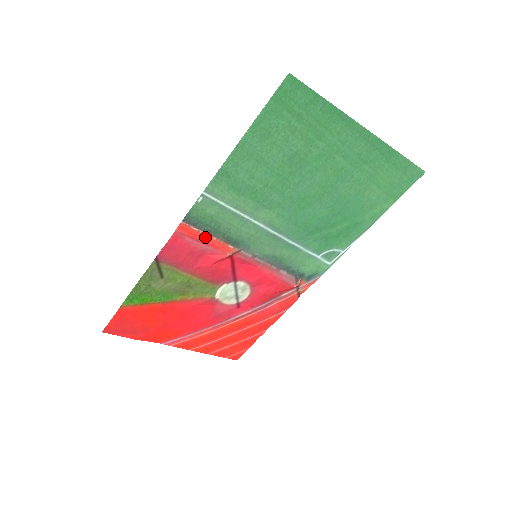
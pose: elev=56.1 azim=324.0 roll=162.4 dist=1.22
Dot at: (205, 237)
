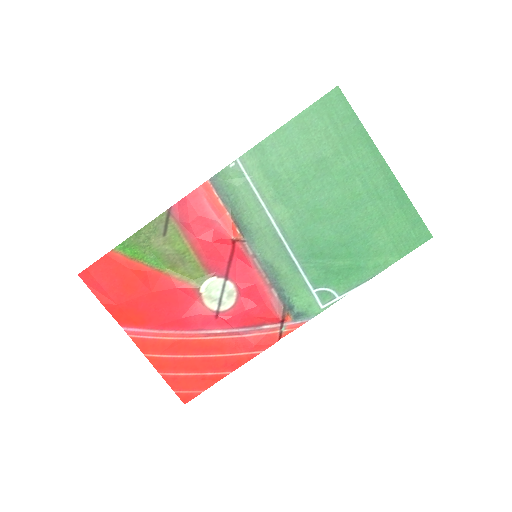
Dot at: (220, 208)
